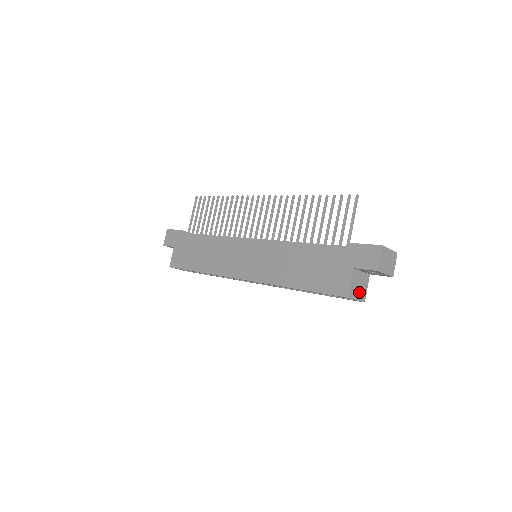
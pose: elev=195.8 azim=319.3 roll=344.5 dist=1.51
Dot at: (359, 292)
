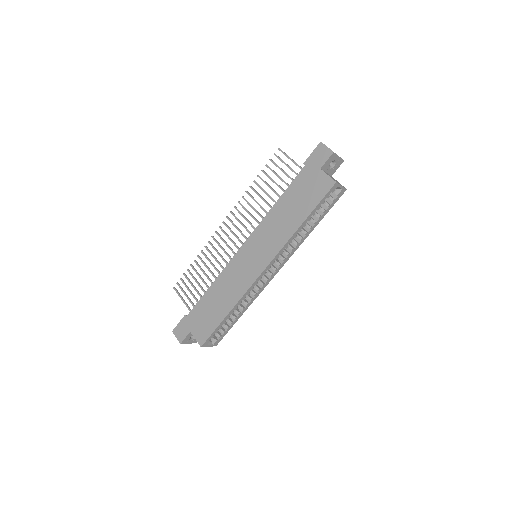
Dot at: occluded
